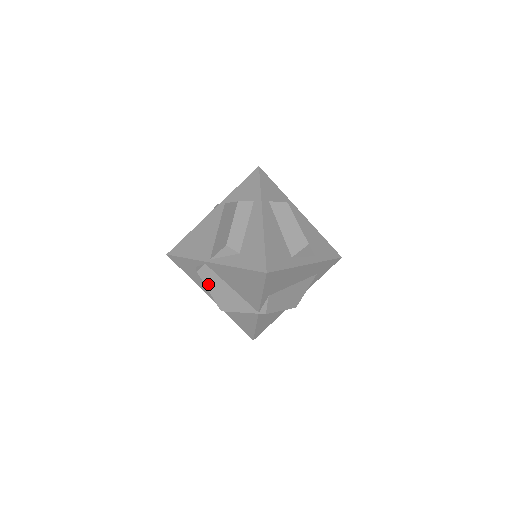
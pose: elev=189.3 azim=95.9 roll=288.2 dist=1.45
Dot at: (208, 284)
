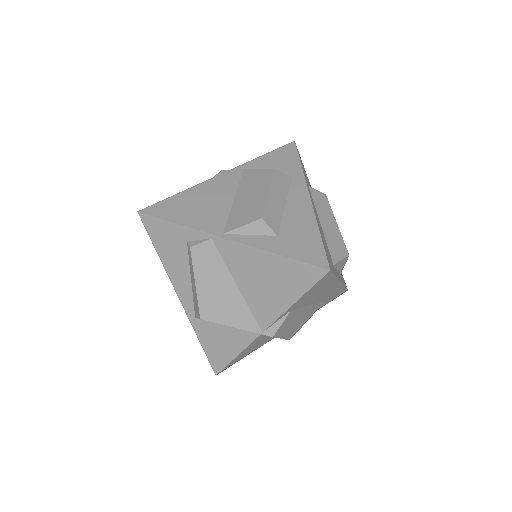
Dot at: (200, 272)
